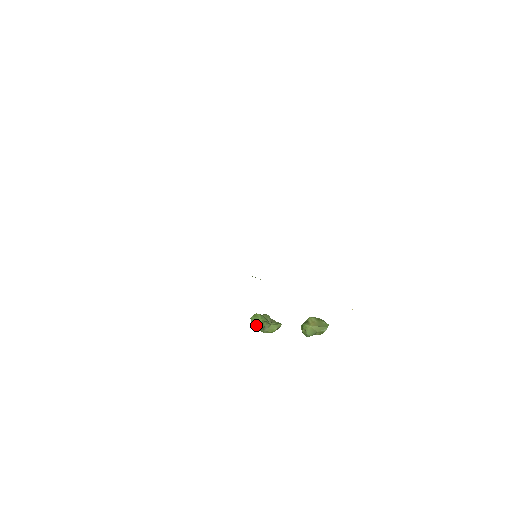
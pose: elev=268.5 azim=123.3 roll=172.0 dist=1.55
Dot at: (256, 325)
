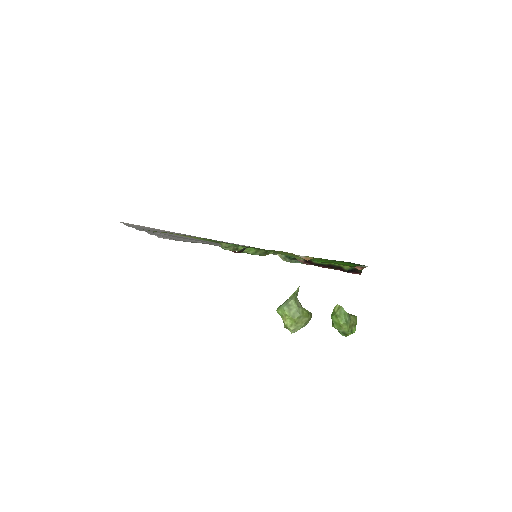
Dot at: (287, 299)
